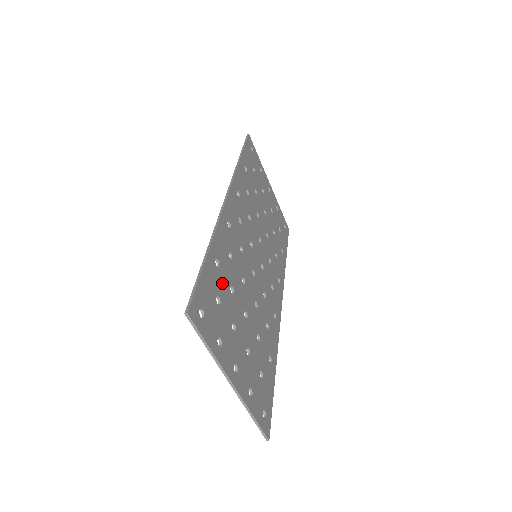
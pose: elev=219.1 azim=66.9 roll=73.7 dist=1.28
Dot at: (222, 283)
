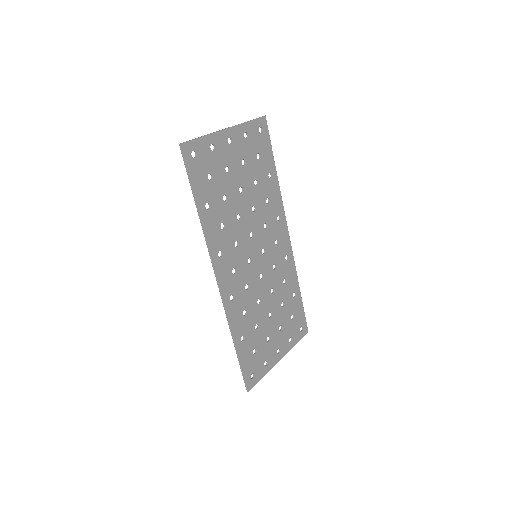
Dot at: (251, 339)
